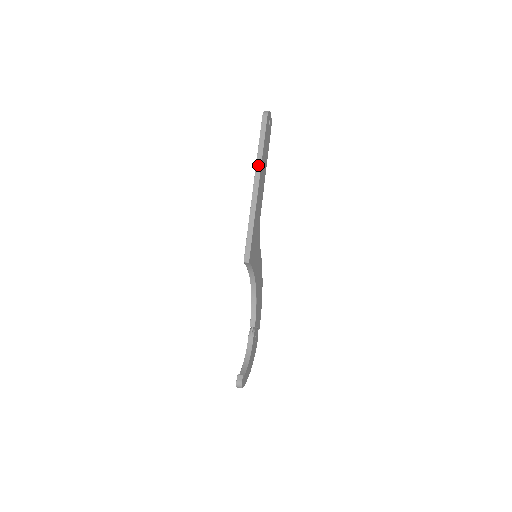
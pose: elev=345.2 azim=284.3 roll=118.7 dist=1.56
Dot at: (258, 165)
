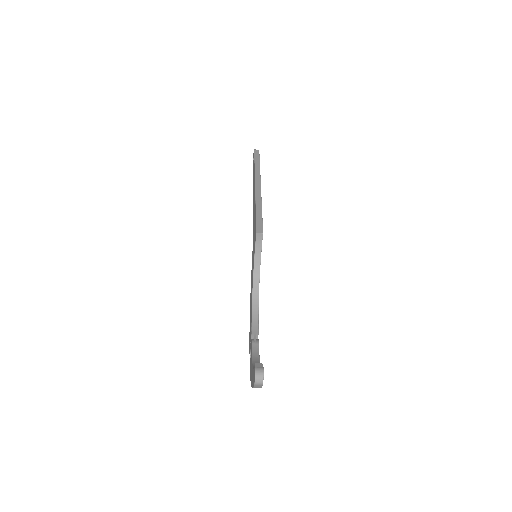
Dot at: (257, 174)
